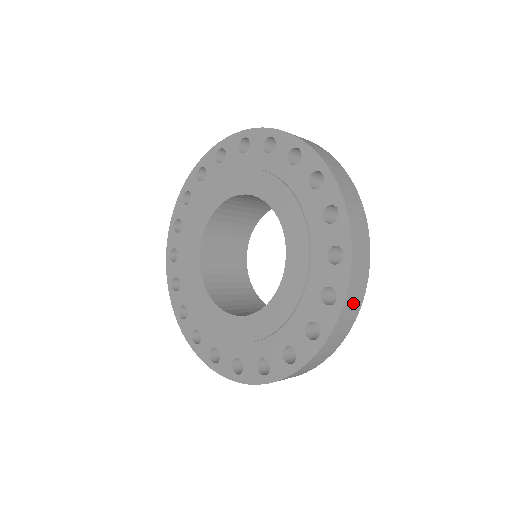
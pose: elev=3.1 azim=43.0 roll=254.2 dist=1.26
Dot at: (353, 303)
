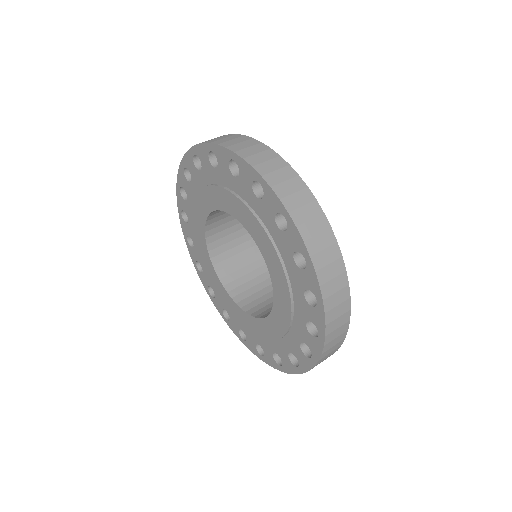
Dot at: occluded
